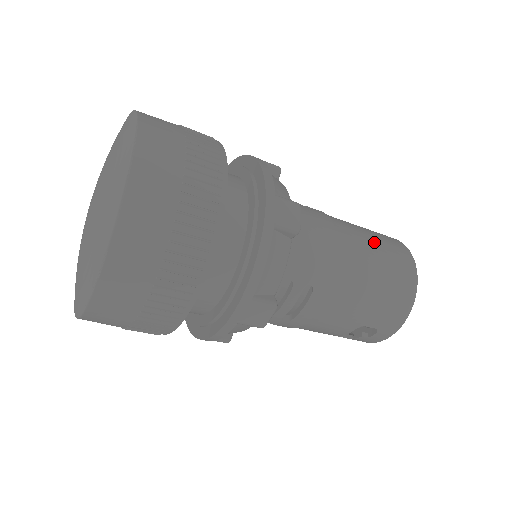
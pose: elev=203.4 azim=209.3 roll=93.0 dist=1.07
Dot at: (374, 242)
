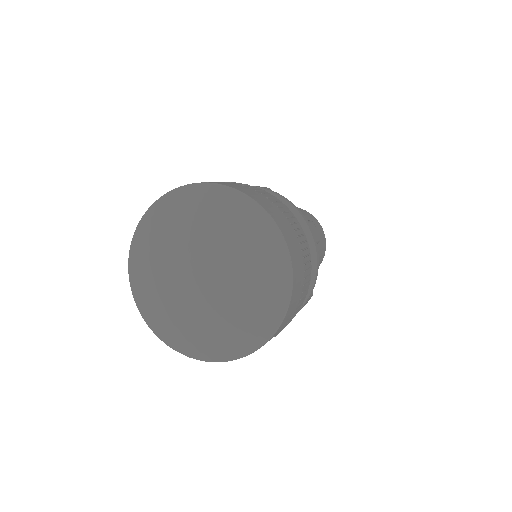
Dot at: occluded
